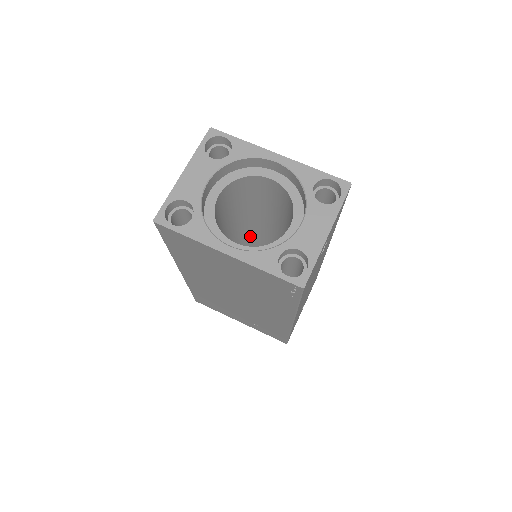
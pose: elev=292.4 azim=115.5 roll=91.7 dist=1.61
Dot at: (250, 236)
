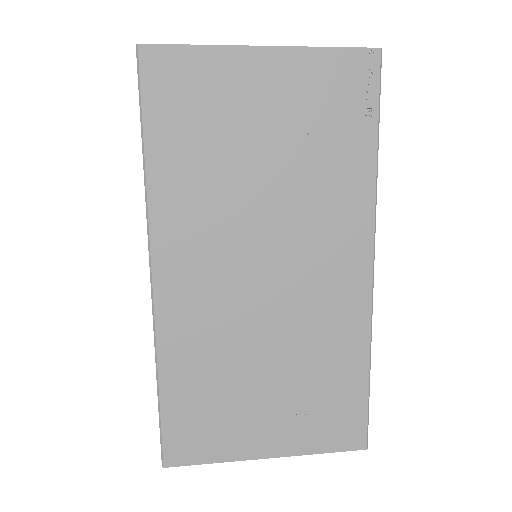
Dot at: occluded
